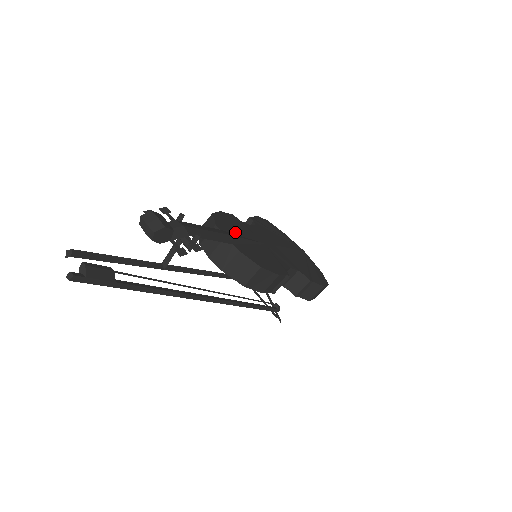
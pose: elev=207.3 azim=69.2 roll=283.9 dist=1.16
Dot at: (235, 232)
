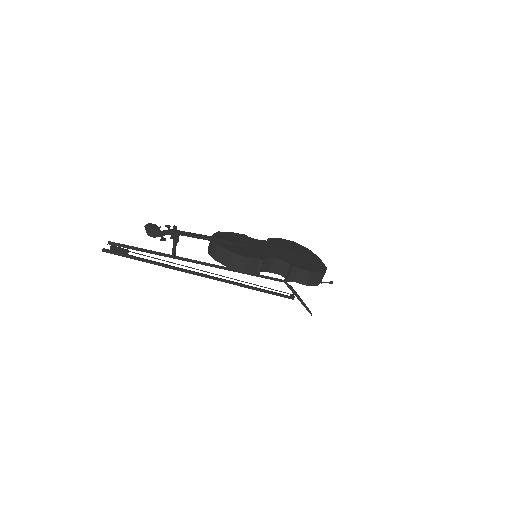
Dot at: (229, 239)
